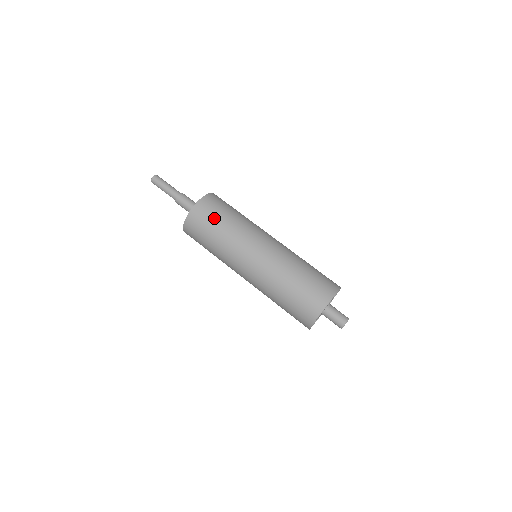
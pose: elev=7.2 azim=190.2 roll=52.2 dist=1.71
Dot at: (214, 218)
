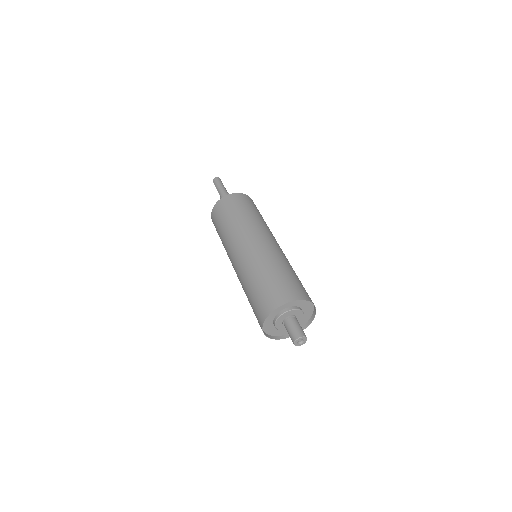
Dot at: (243, 206)
